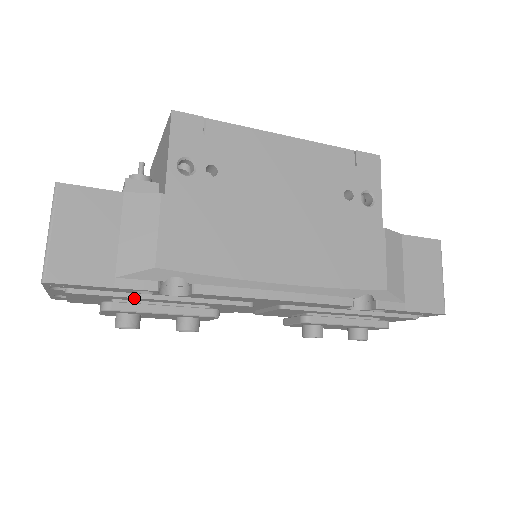
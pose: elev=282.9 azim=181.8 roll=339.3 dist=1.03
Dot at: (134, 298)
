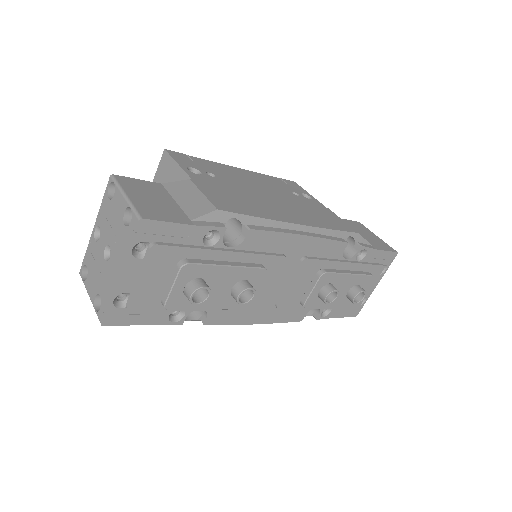
Dot at: (204, 251)
